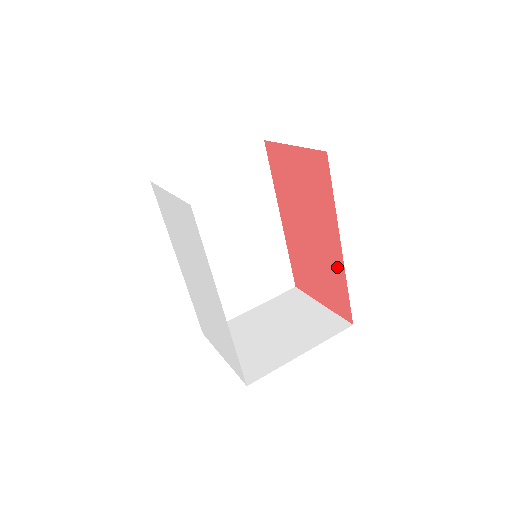
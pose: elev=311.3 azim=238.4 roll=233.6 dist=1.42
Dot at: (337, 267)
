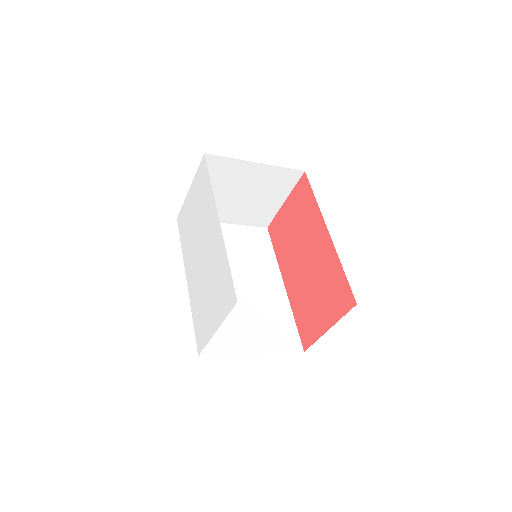
Dot at: (330, 257)
